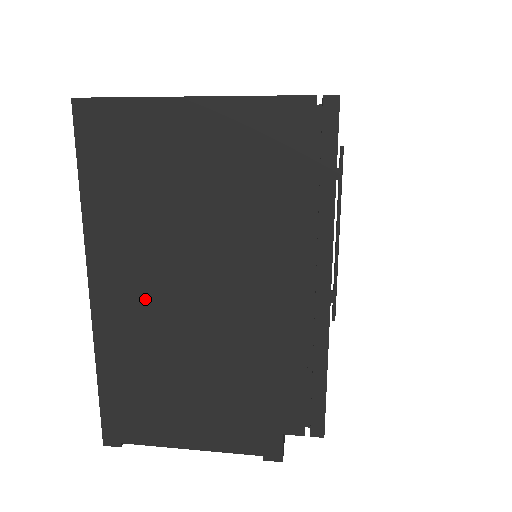
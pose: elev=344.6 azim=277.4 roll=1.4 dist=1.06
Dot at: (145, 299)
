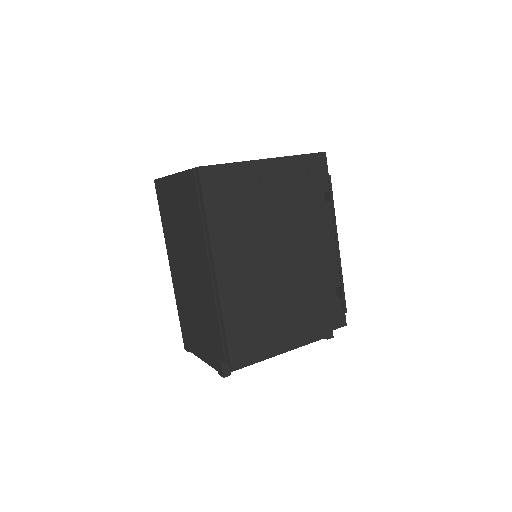
Dot at: (180, 274)
